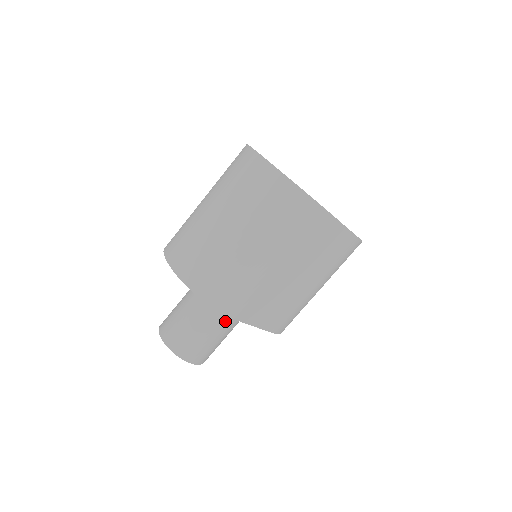
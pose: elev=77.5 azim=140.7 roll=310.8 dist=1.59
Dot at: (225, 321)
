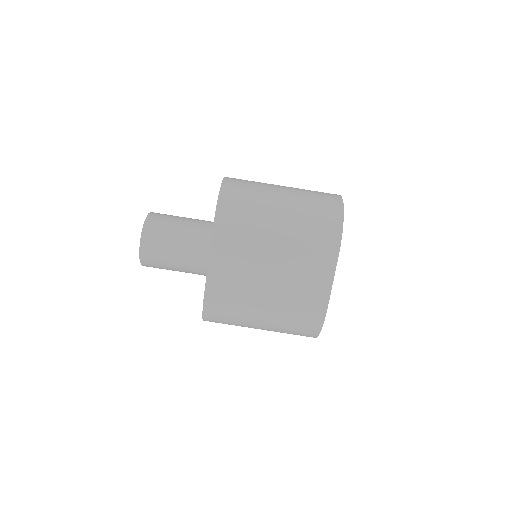
Dot at: (195, 248)
